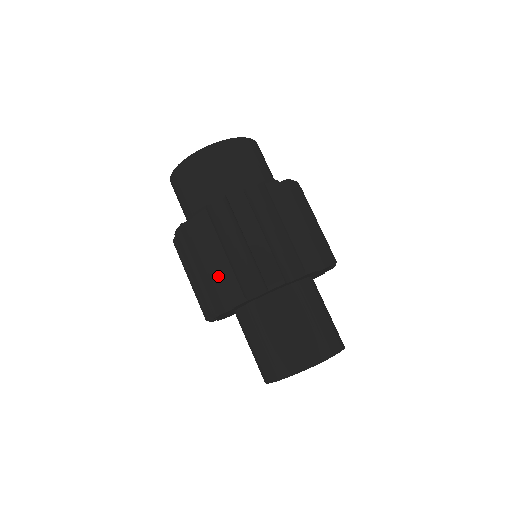
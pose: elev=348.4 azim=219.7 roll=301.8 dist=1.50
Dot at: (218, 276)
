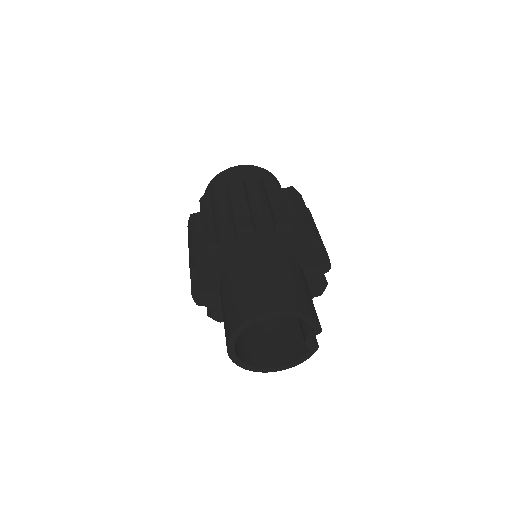
Dot at: (189, 261)
